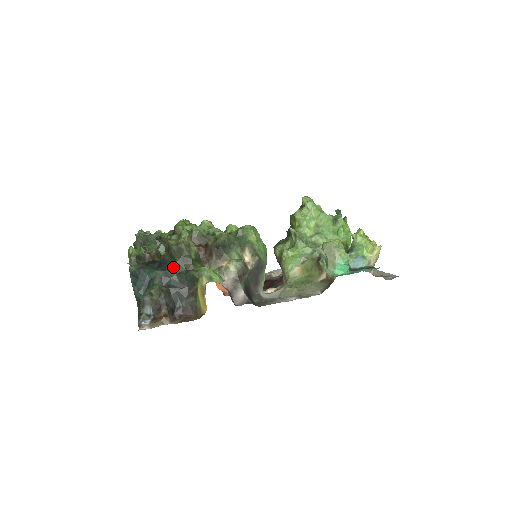
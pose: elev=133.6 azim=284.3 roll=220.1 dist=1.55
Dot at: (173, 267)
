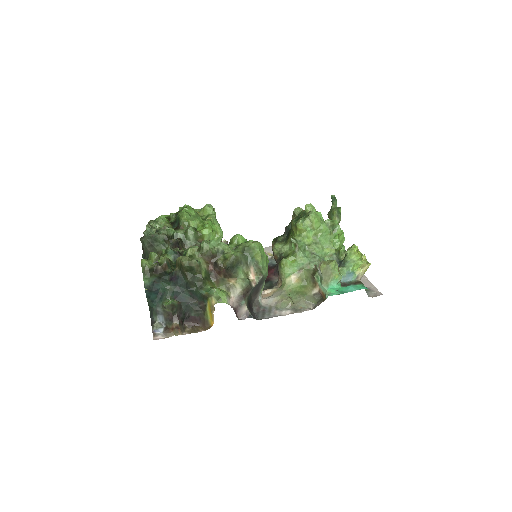
Dot at: (184, 283)
